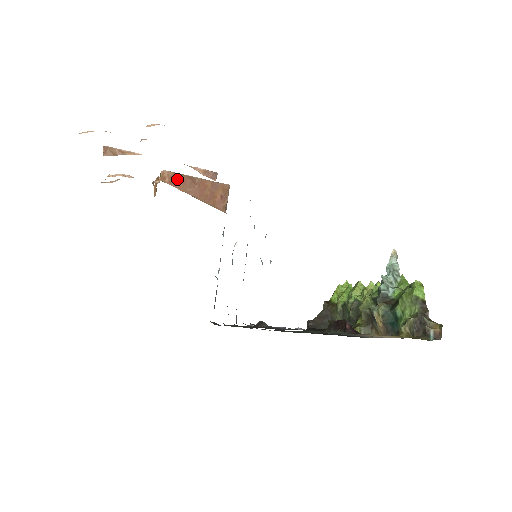
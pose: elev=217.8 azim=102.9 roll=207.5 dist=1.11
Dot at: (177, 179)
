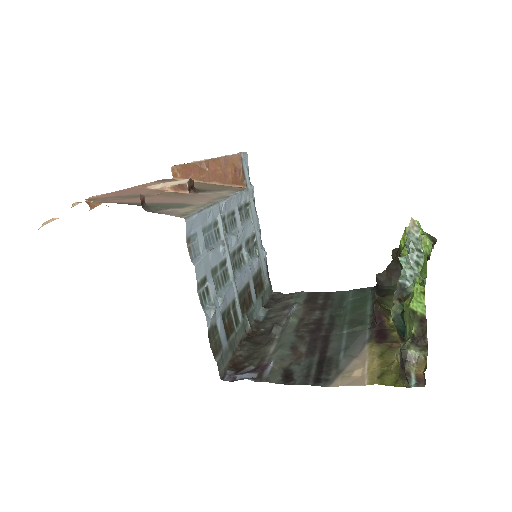
Dot at: (187, 170)
